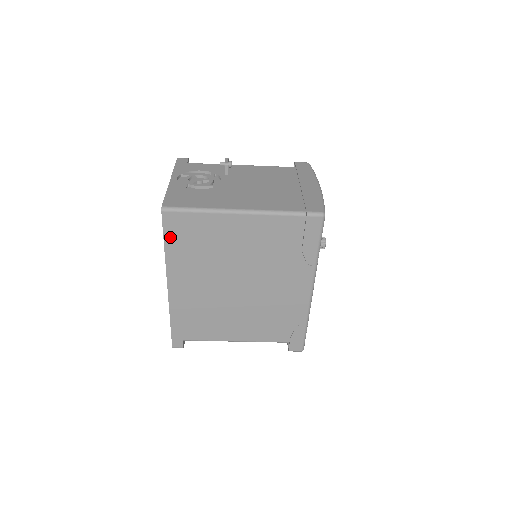
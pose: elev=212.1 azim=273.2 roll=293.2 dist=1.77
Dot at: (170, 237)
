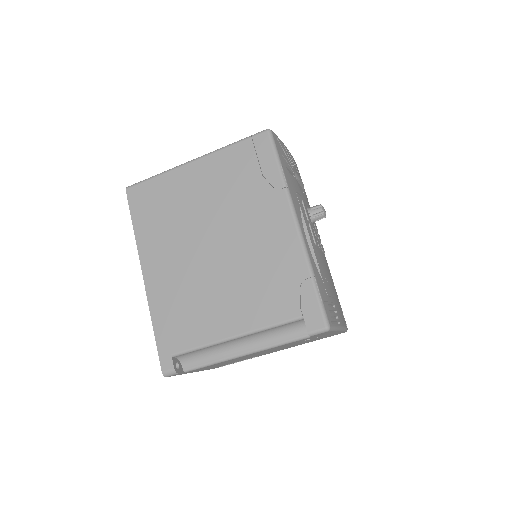
Dot at: (136, 213)
